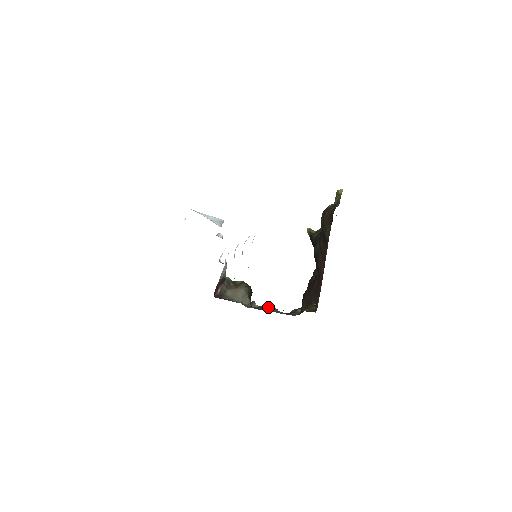
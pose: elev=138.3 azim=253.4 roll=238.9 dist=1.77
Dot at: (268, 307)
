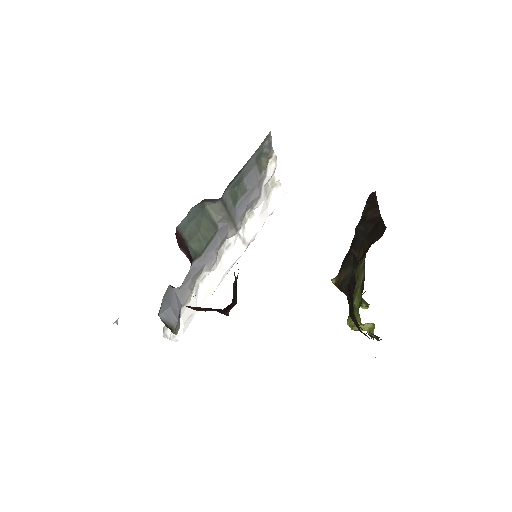
Dot at: occluded
